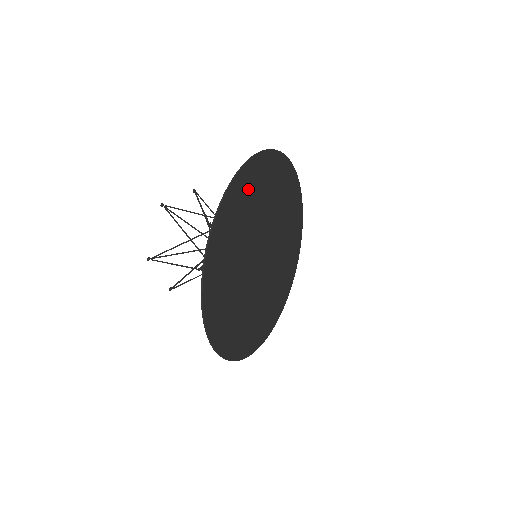
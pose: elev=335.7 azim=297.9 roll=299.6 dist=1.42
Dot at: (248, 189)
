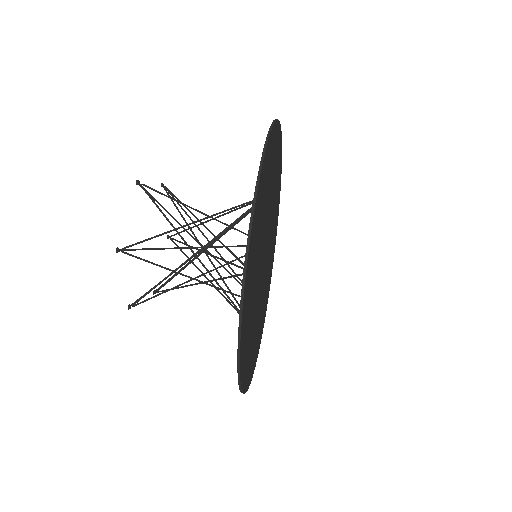
Dot at: (253, 249)
